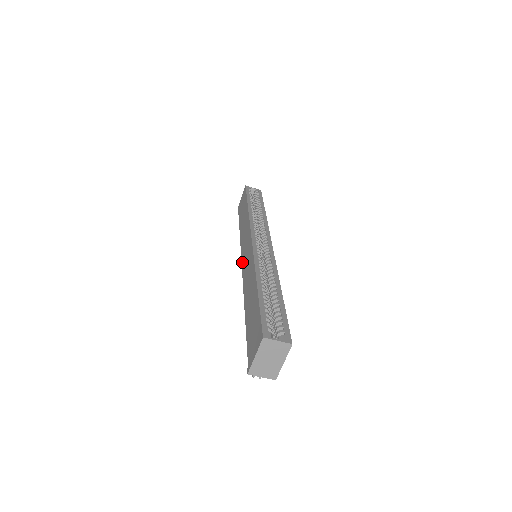
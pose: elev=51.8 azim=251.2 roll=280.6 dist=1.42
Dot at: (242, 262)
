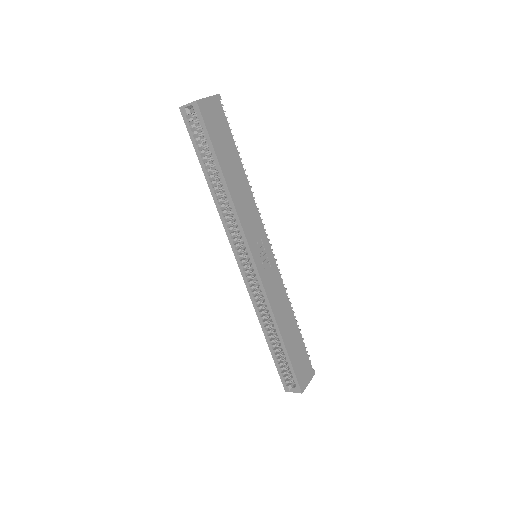
Dot at: occluded
